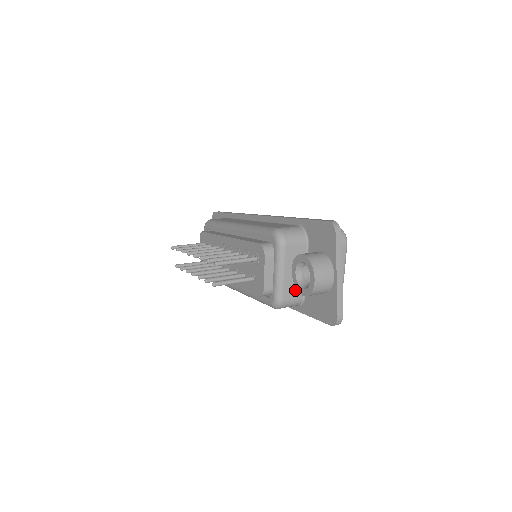
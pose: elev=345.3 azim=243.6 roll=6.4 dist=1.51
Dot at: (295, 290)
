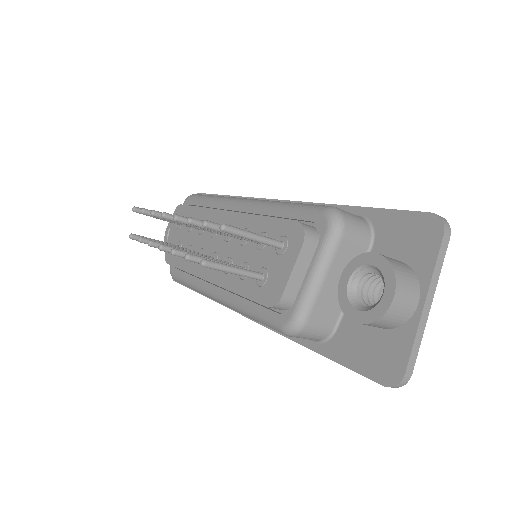
Dot at: (328, 313)
